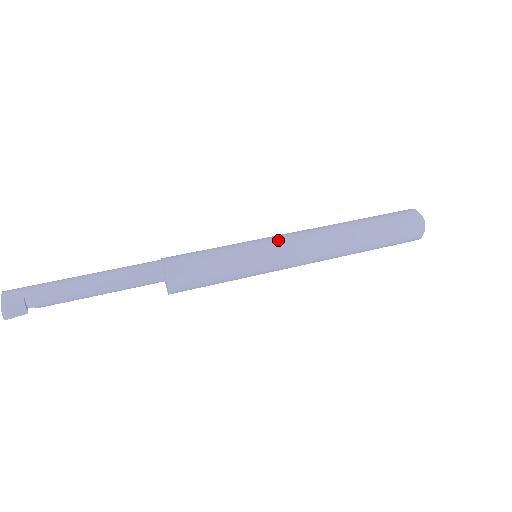
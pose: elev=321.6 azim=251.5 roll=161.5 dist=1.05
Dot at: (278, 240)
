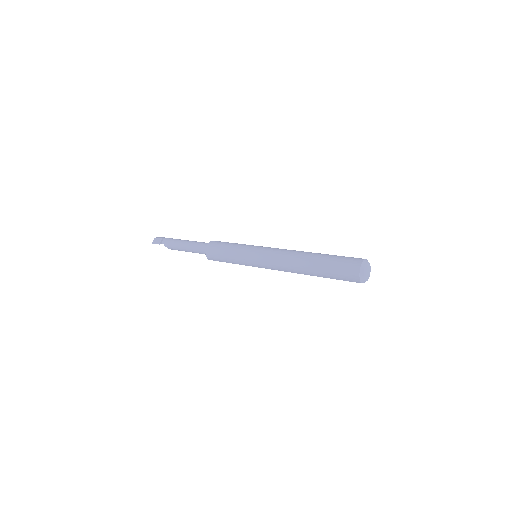
Dot at: (268, 247)
